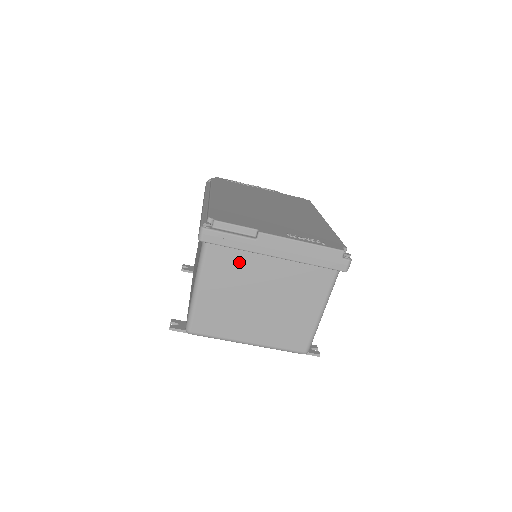
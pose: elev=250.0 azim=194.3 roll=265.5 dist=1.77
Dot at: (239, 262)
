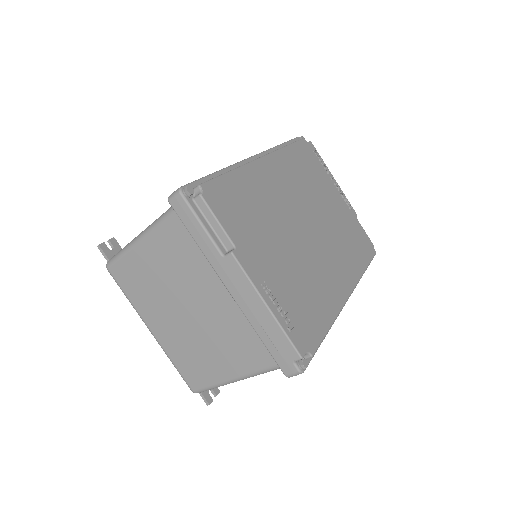
Dot at: (194, 257)
